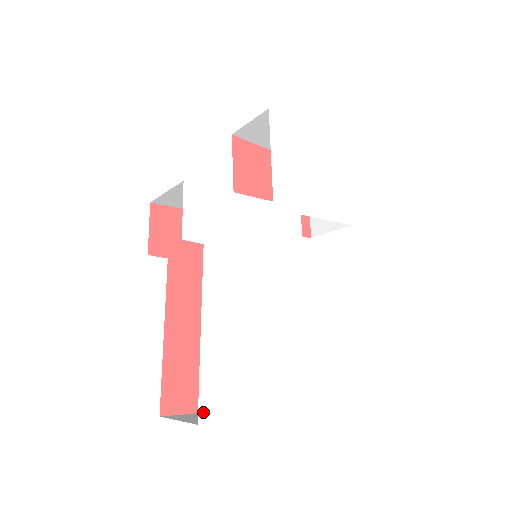
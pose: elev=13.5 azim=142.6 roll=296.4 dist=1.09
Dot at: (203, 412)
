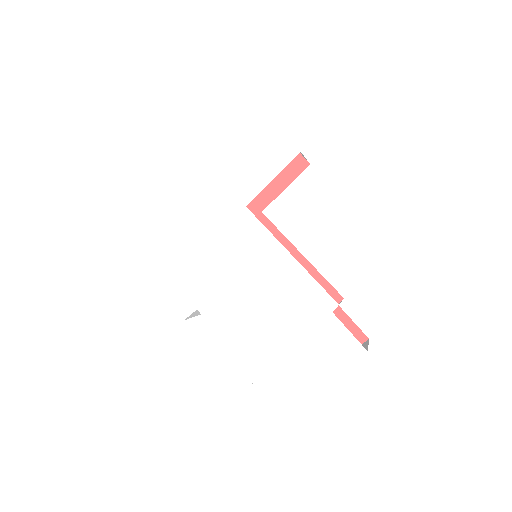
Dot at: (277, 409)
